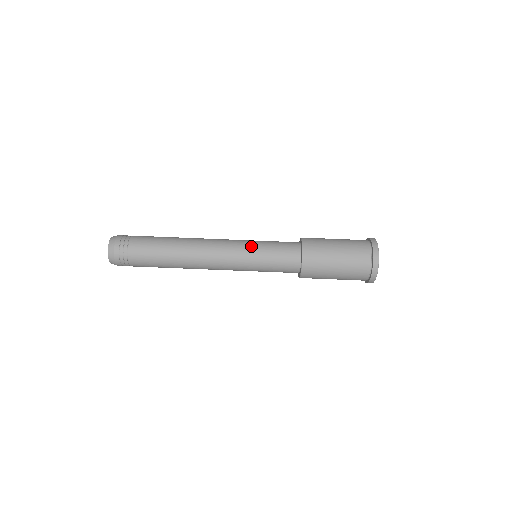
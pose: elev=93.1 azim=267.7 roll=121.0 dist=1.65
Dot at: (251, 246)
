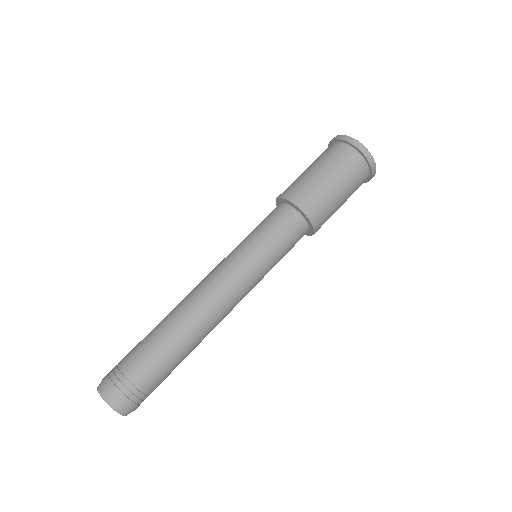
Dot at: (246, 250)
